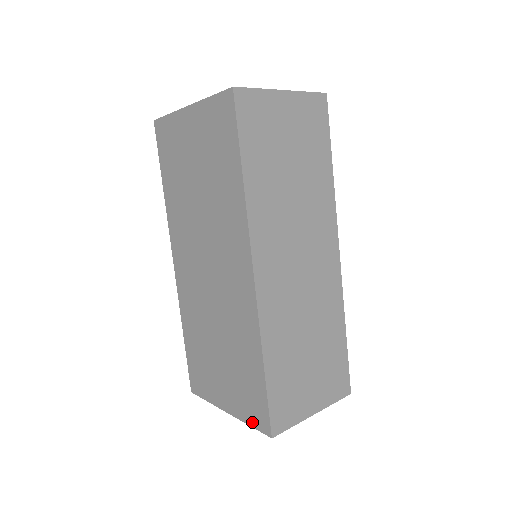
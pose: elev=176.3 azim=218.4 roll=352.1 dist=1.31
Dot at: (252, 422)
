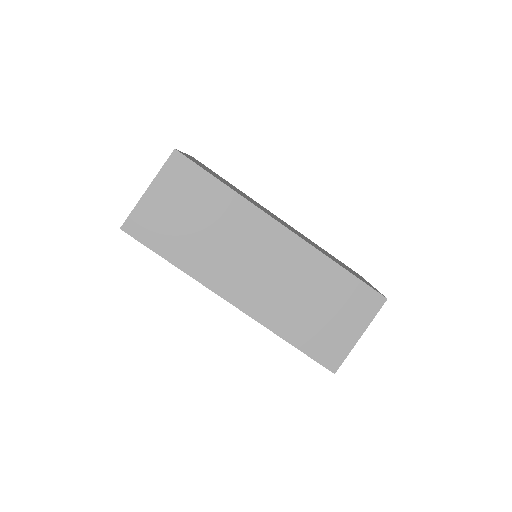
Dot at: occluded
